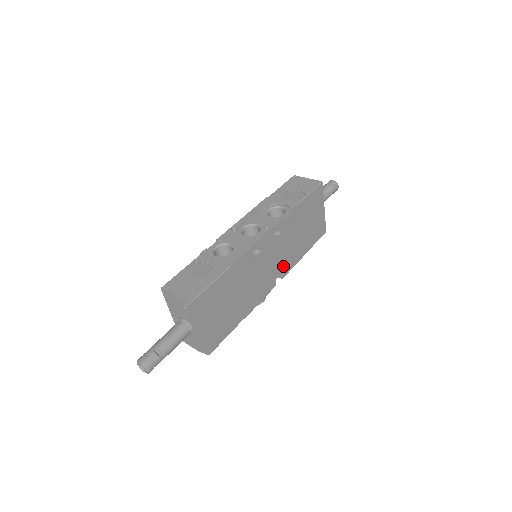
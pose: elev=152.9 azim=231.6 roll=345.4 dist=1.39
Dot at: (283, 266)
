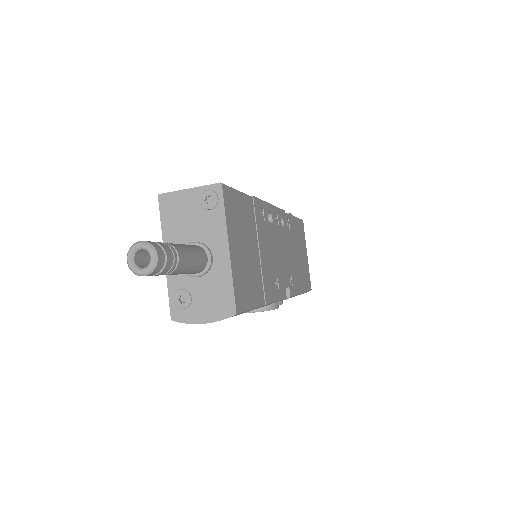
Dot at: (288, 279)
